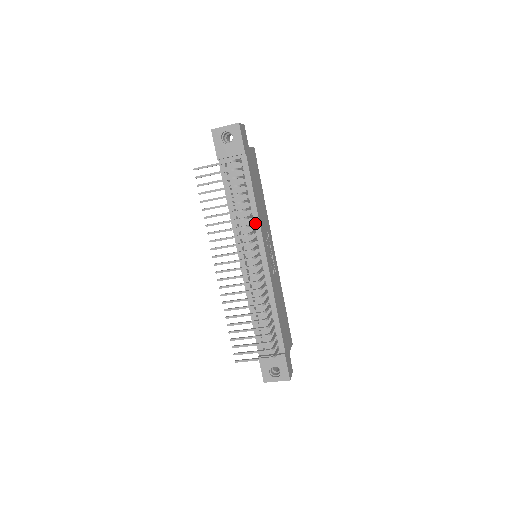
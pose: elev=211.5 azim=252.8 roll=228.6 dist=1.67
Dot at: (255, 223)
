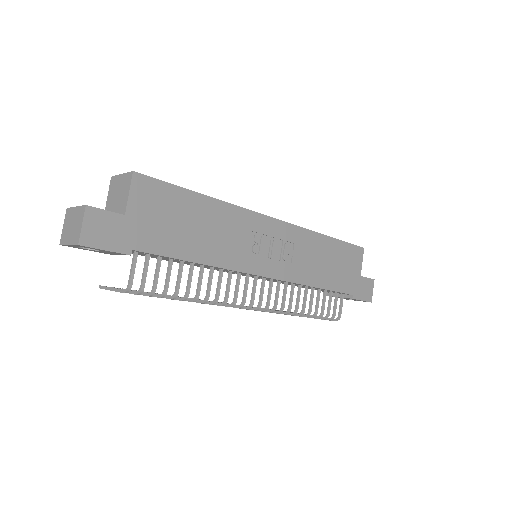
Dot at: (223, 269)
